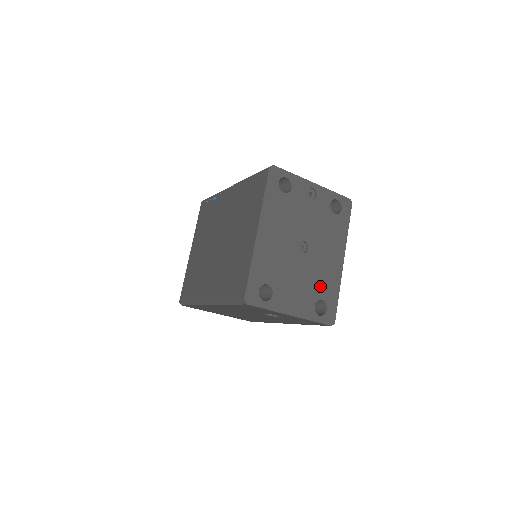
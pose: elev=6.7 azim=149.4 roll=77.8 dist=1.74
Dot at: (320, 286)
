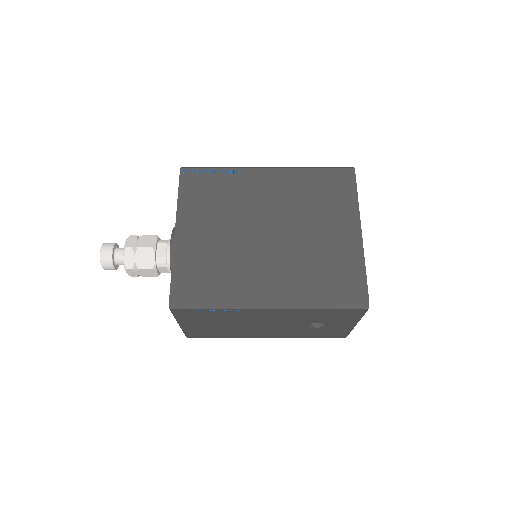
Dot at: occluded
